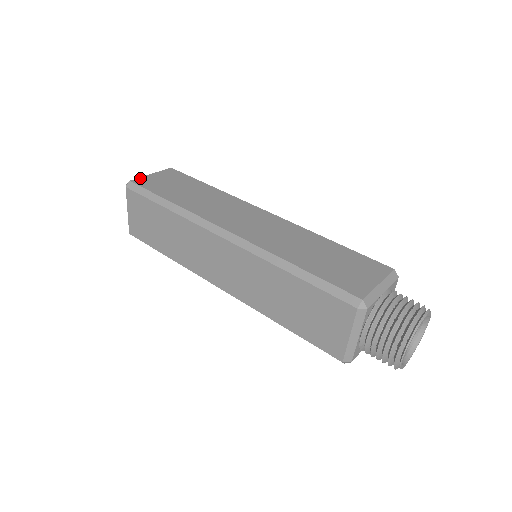
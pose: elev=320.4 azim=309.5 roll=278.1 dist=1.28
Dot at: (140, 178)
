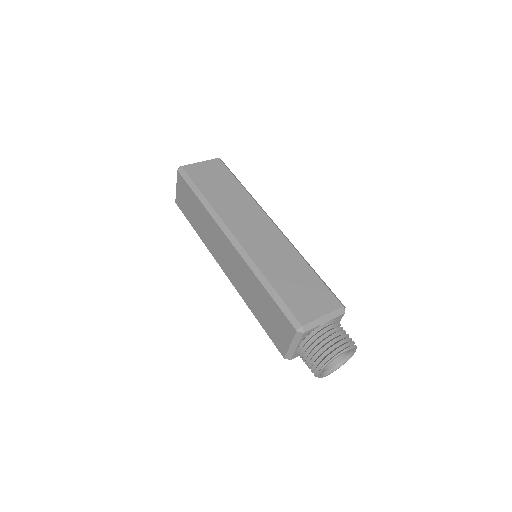
Dot at: (190, 165)
